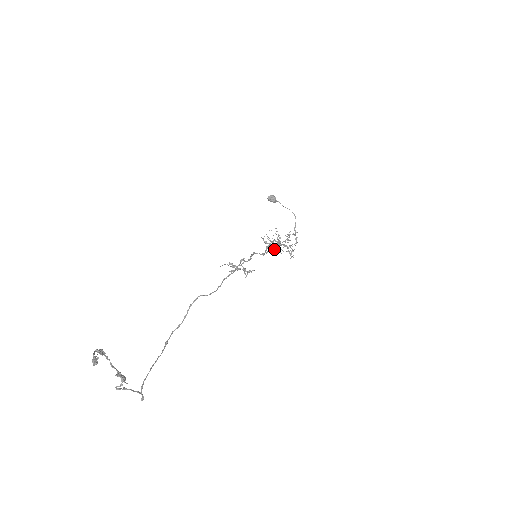
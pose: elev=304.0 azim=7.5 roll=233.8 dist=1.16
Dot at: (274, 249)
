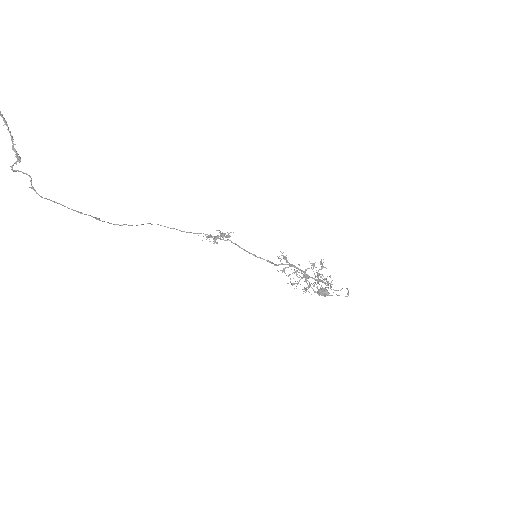
Dot at: occluded
